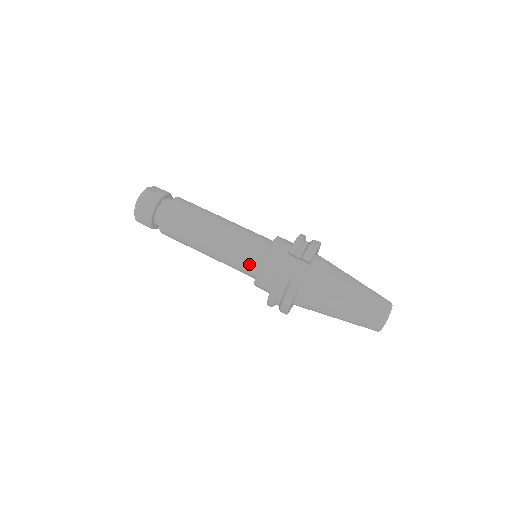
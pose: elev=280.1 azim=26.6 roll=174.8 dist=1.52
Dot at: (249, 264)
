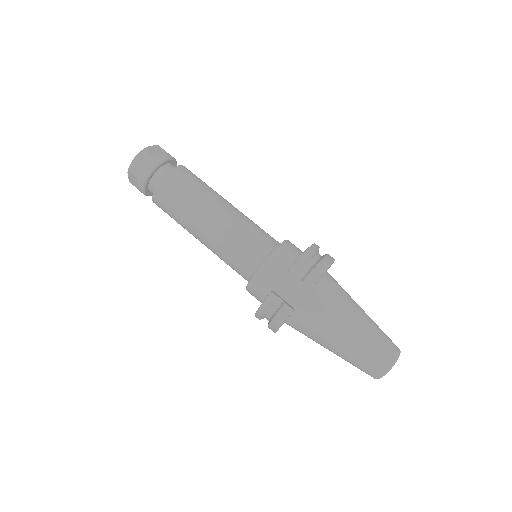
Dot at: (243, 268)
